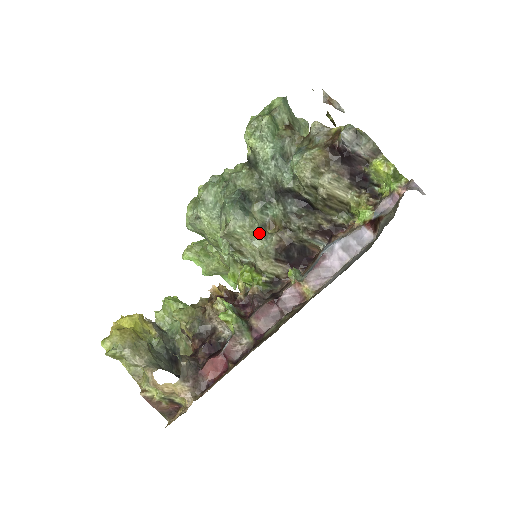
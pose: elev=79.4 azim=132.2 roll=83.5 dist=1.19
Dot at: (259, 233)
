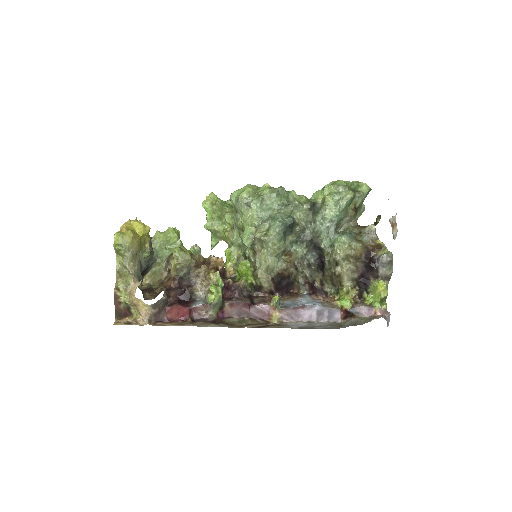
Dot at: (278, 255)
